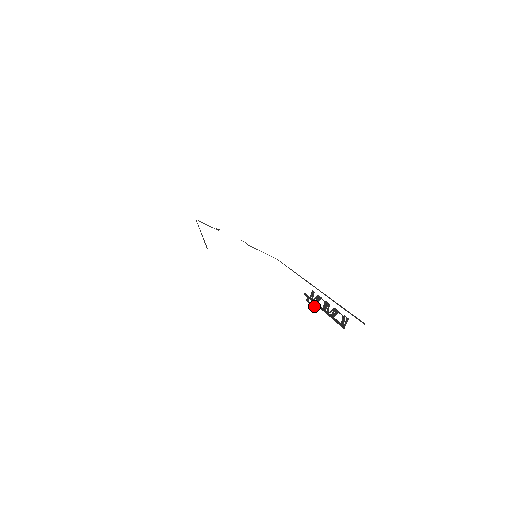
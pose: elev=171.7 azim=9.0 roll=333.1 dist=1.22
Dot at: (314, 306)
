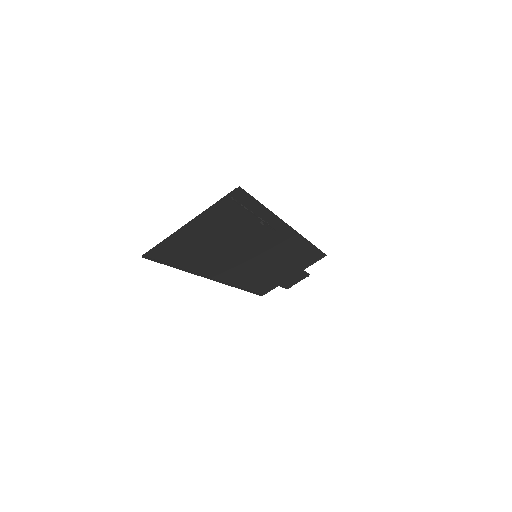
Dot at: occluded
